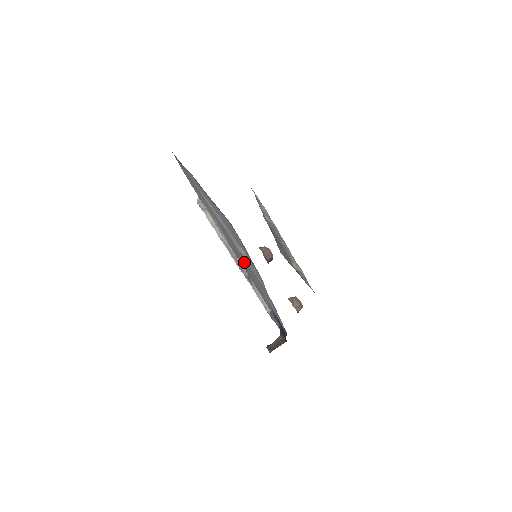
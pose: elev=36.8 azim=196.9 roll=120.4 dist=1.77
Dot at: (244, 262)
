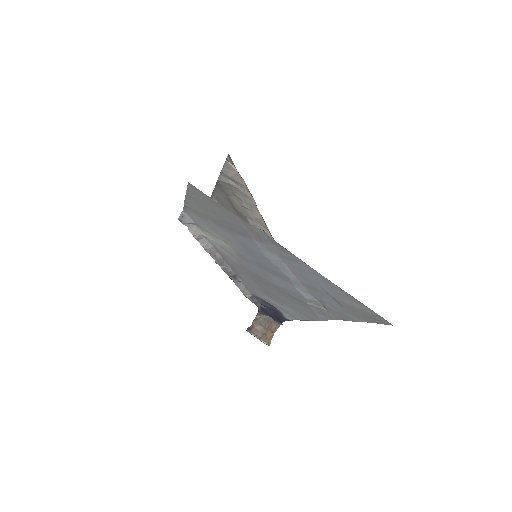
Dot at: (280, 291)
